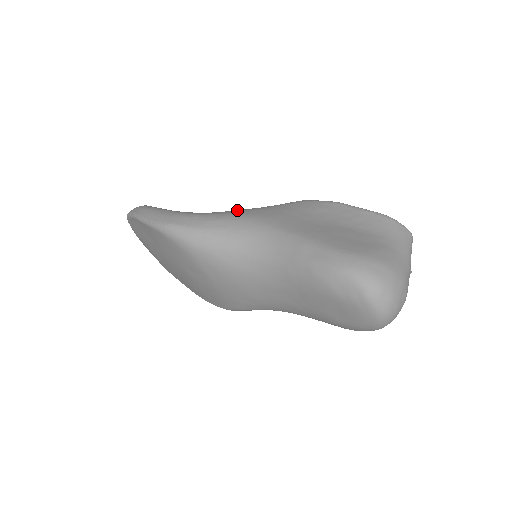
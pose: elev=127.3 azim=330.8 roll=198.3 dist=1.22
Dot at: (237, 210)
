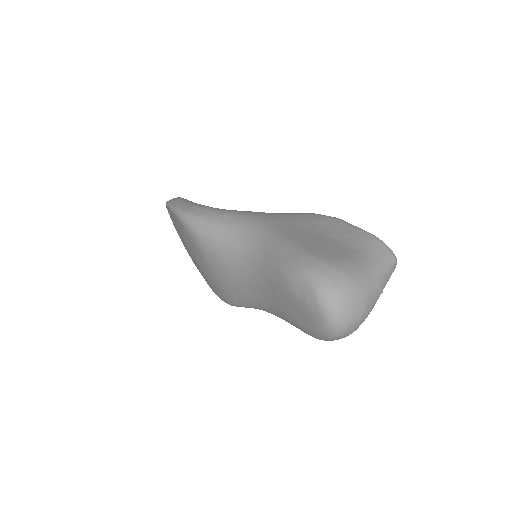
Dot at: (247, 211)
